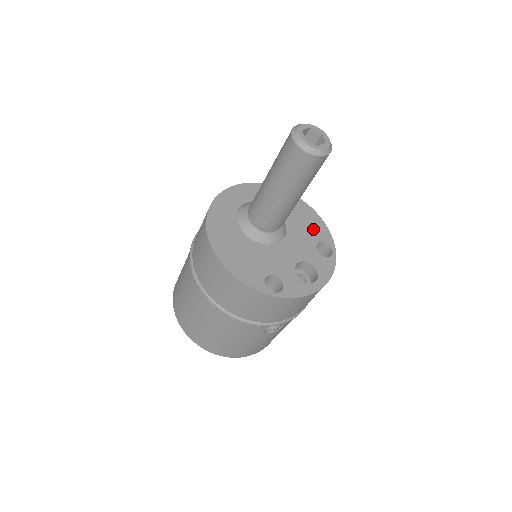
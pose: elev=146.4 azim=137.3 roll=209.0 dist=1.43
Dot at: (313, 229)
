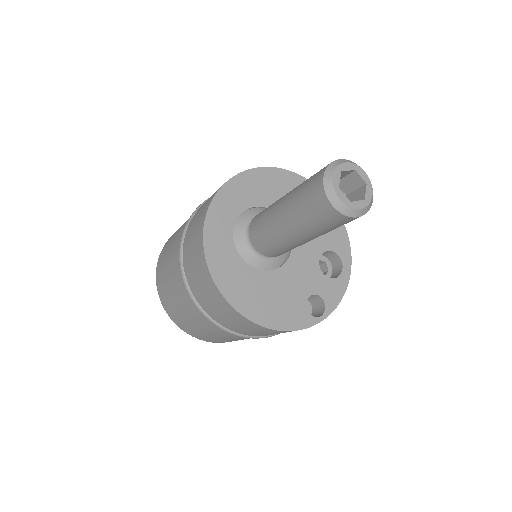
Dot at: occluded
